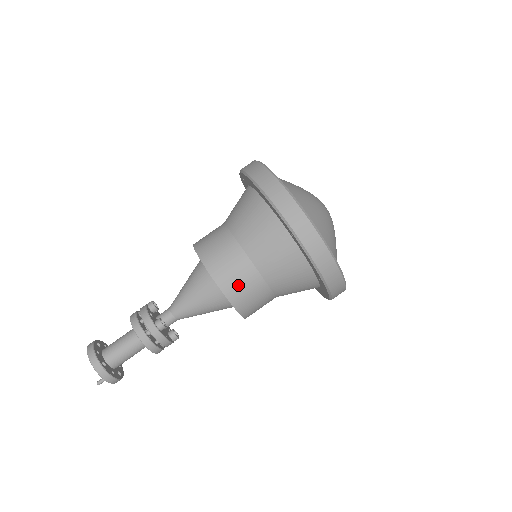
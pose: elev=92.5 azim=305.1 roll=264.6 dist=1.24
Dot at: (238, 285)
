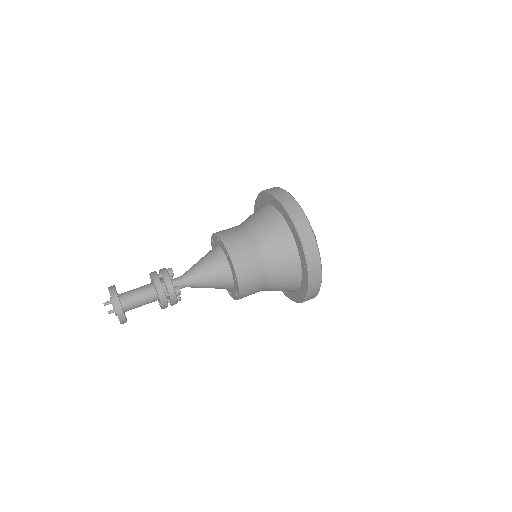
Dot at: (231, 235)
